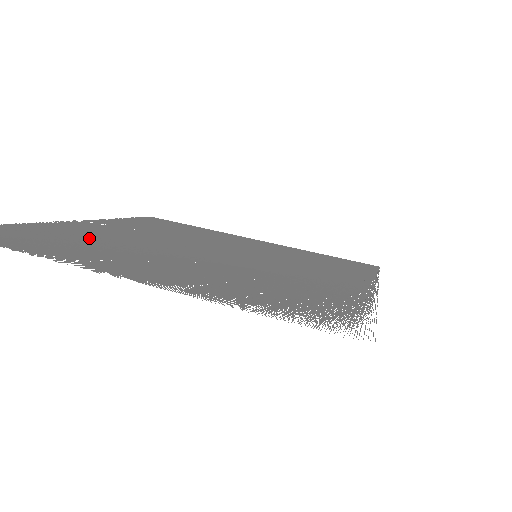
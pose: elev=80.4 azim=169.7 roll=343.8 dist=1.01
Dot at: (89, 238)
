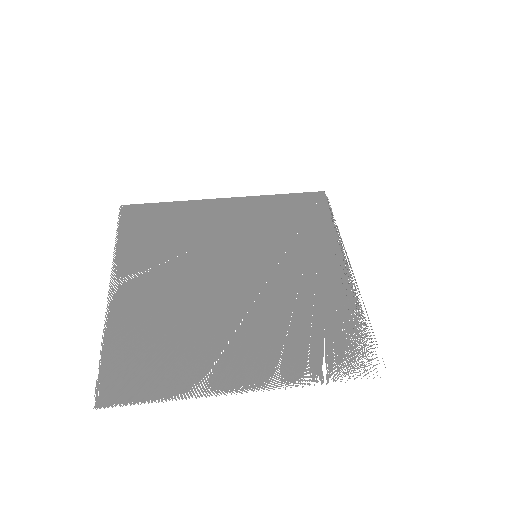
Dot at: (176, 343)
